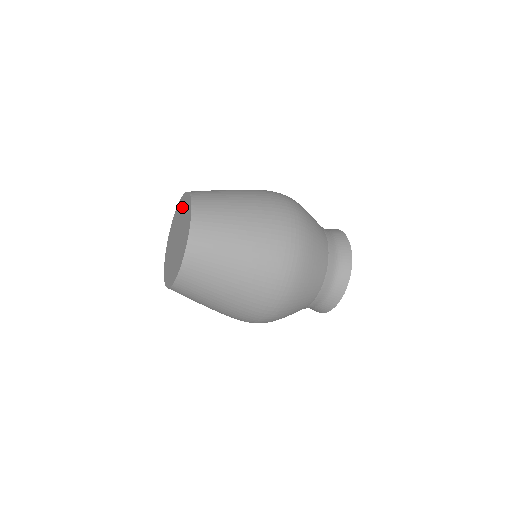
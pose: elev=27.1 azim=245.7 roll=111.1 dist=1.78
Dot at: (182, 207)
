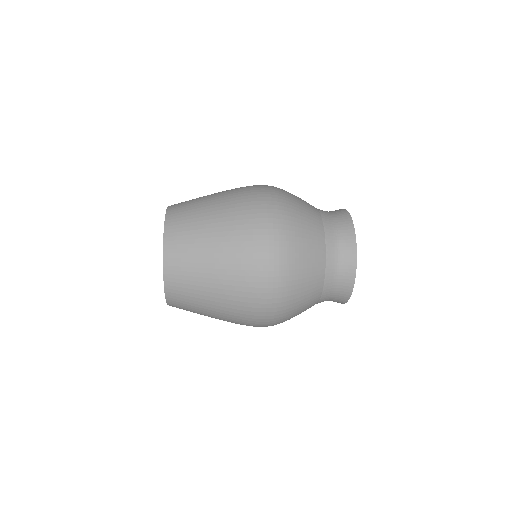
Dot at: occluded
